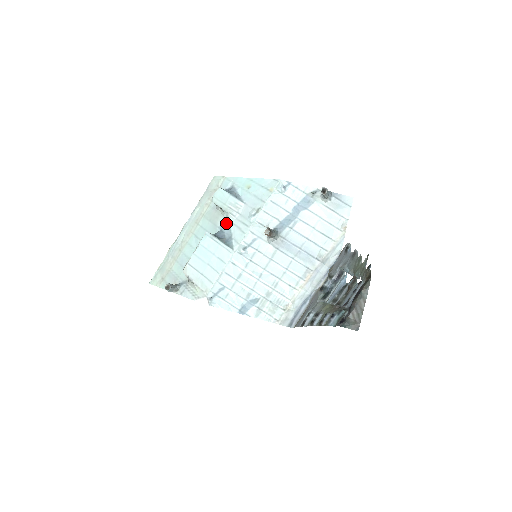
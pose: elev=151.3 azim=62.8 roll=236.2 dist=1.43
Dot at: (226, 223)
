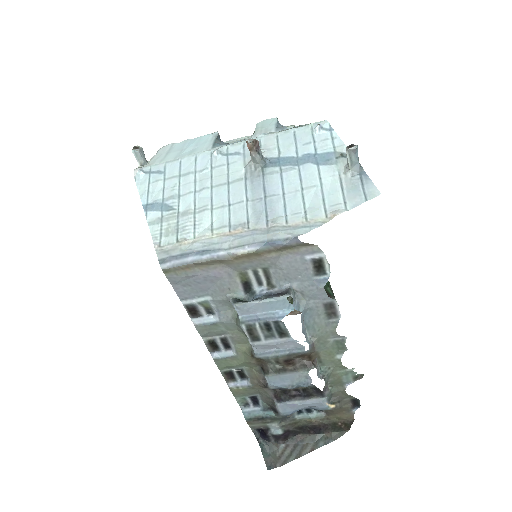
Dot at: (242, 140)
